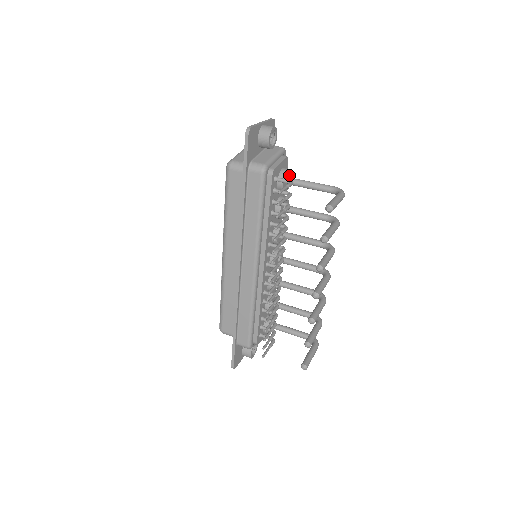
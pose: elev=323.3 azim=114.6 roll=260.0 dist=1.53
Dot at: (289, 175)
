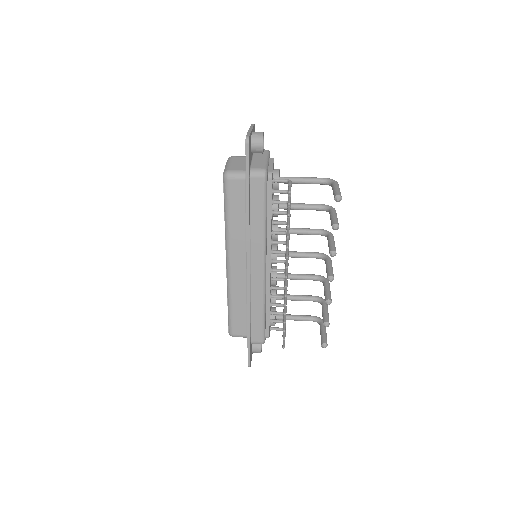
Dot at: (279, 175)
